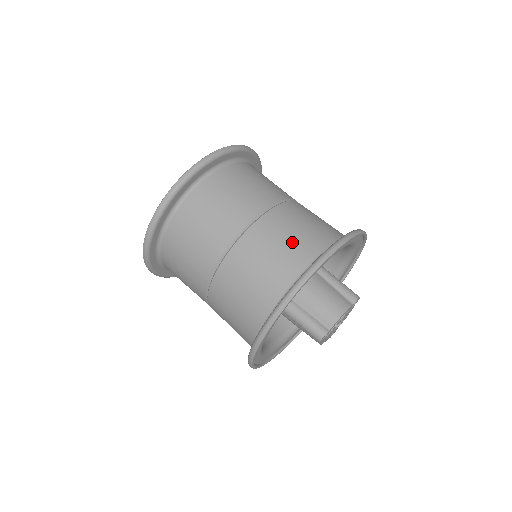
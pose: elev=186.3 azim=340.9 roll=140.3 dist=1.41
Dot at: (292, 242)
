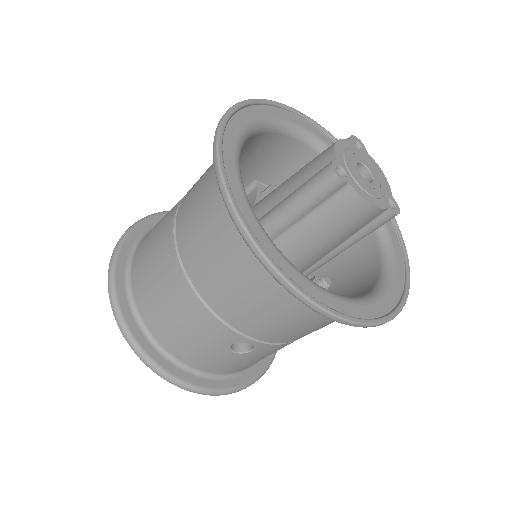
Dot at: occluded
